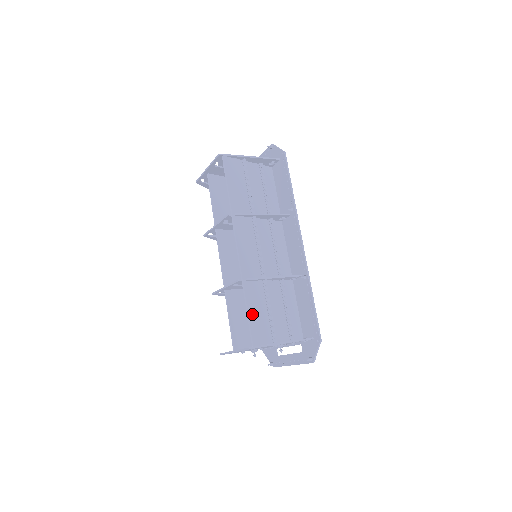
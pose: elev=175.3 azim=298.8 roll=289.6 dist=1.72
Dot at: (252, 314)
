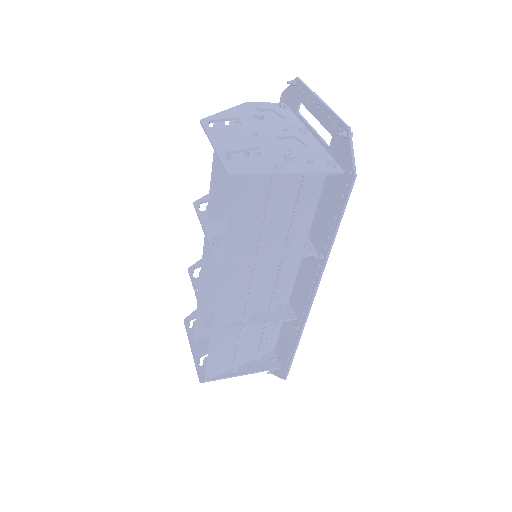
Dot at: (214, 356)
